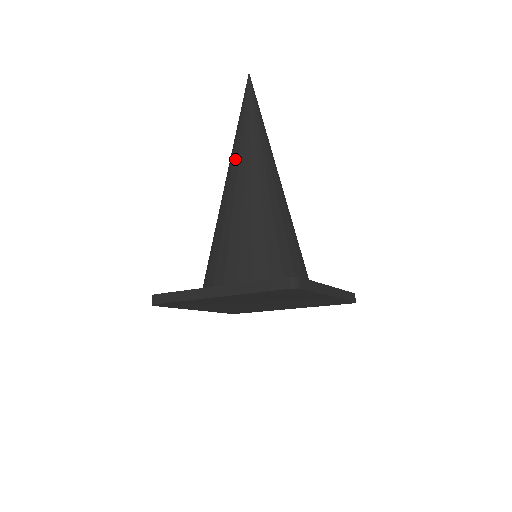
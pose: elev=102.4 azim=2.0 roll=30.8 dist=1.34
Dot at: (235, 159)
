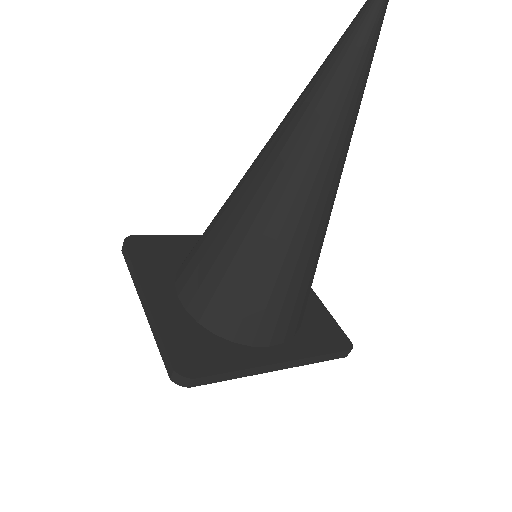
Dot at: (324, 163)
